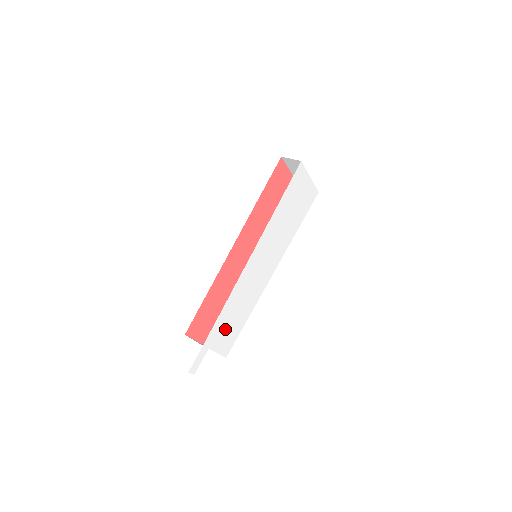
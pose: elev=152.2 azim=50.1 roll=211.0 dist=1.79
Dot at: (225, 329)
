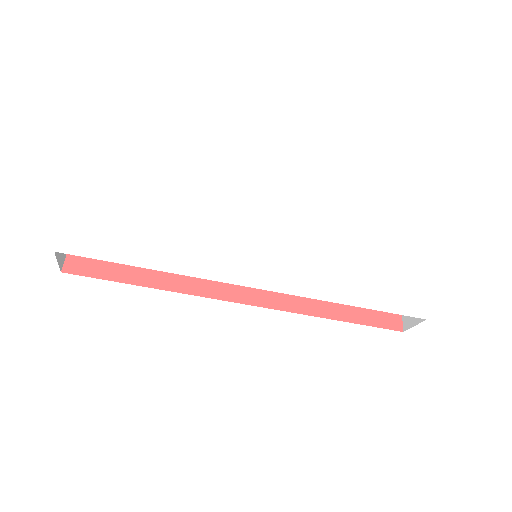
Dot at: (116, 217)
